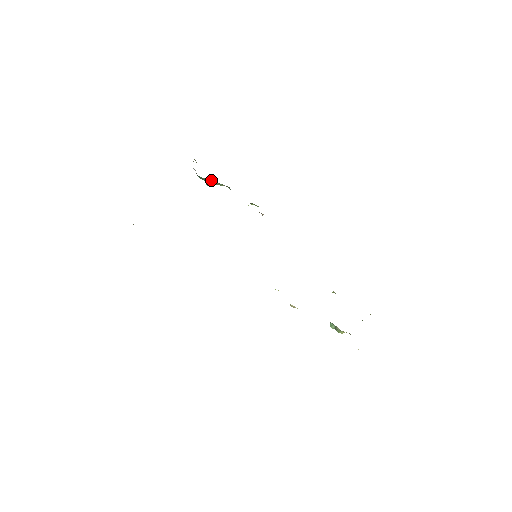
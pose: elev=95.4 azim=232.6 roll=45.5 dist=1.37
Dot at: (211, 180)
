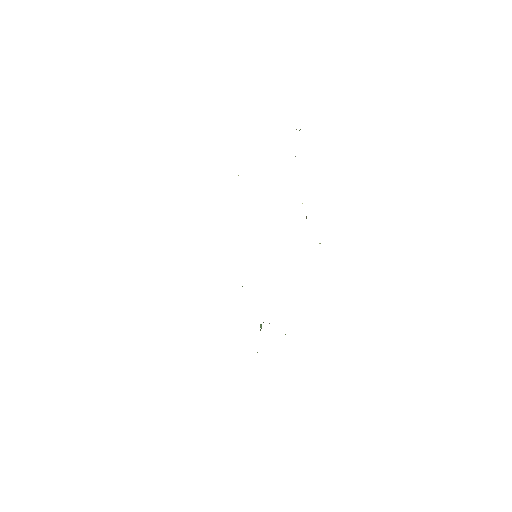
Dot at: occluded
